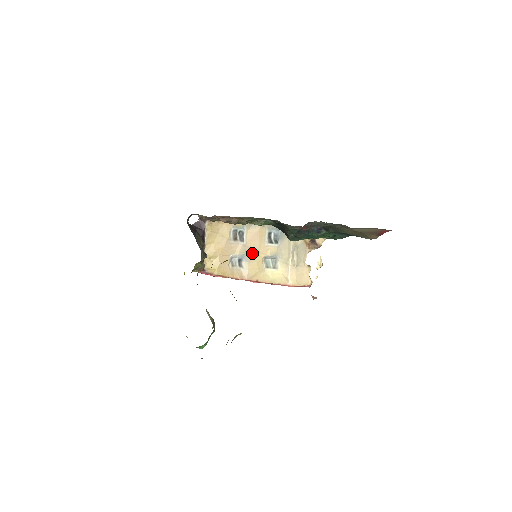
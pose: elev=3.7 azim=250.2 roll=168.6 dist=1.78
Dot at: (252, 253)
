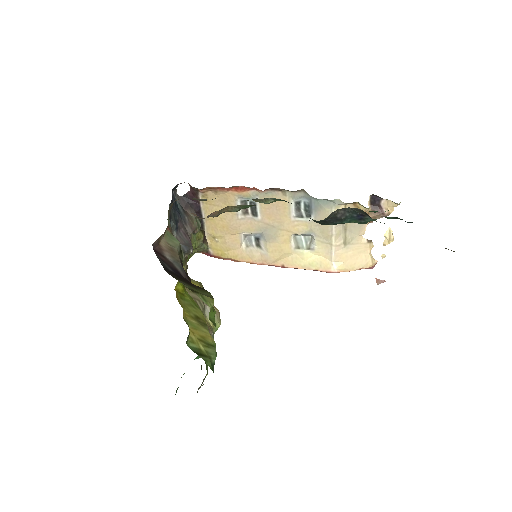
Dot at: (272, 231)
